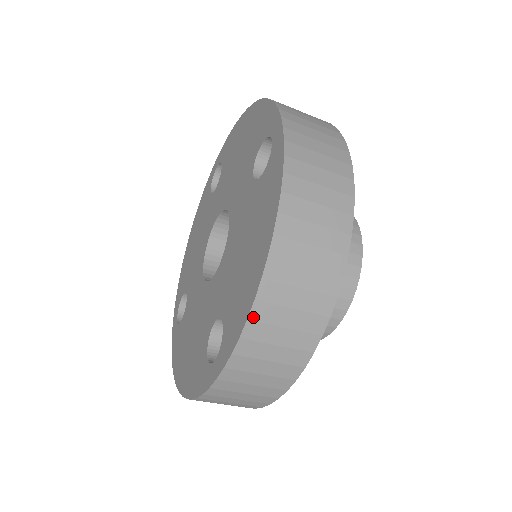
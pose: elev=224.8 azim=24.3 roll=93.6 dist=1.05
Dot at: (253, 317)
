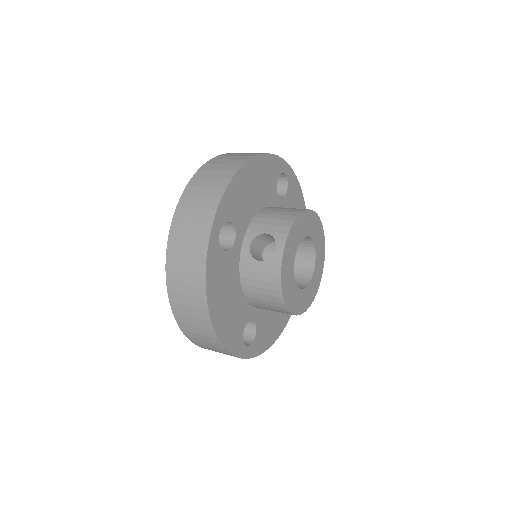
Dot at: (186, 335)
